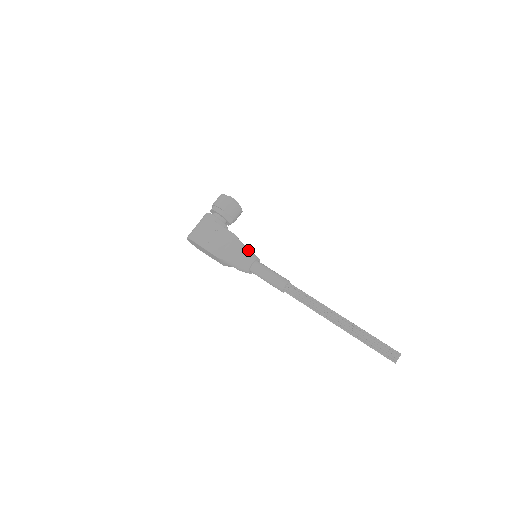
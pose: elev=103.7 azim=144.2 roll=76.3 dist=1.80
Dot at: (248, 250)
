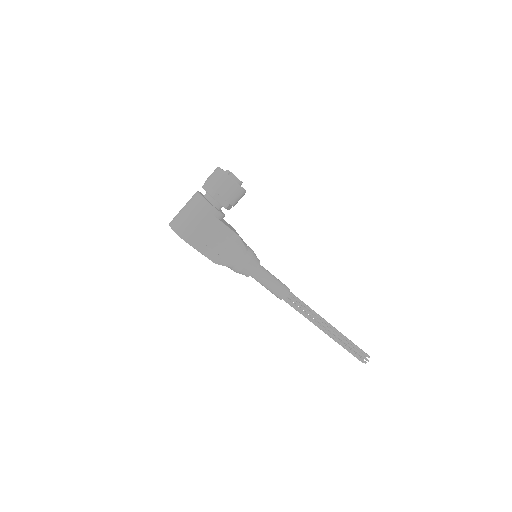
Dot at: (251, 255)
